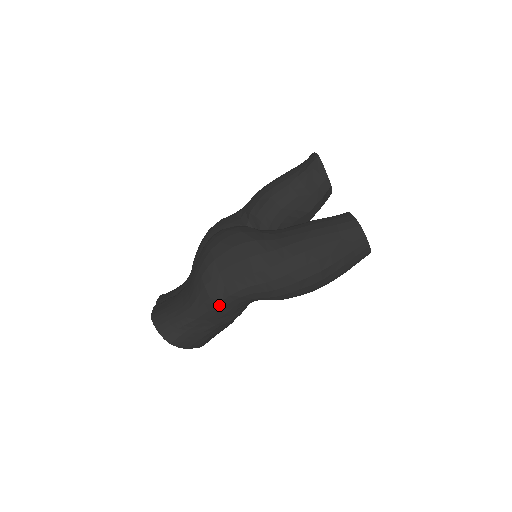
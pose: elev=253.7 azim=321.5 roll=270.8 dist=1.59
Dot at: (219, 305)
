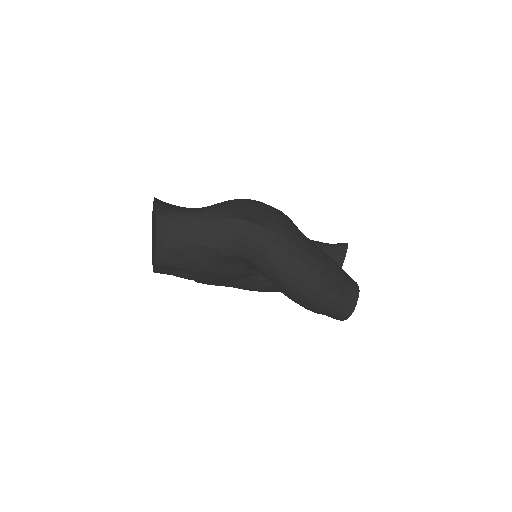
Dot at: (230, 221)
